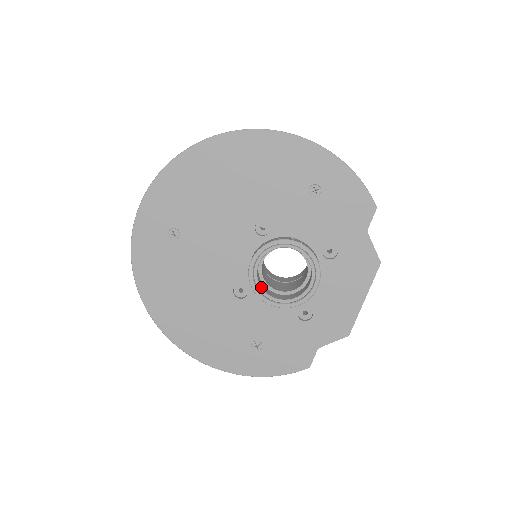
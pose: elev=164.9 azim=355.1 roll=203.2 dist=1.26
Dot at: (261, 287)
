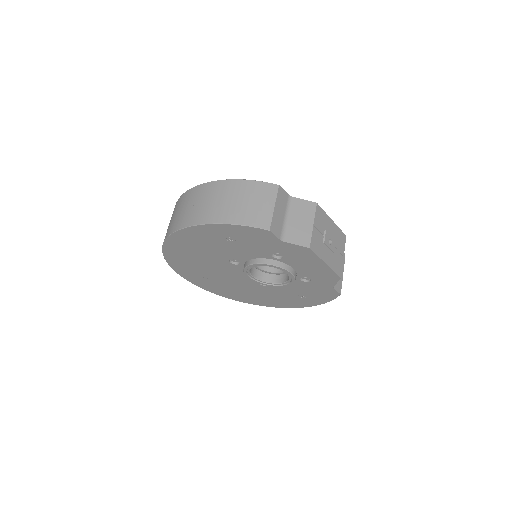
Dot at: (268, 282)
